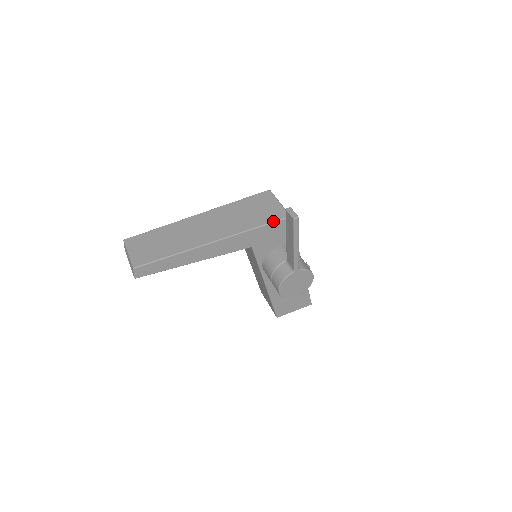
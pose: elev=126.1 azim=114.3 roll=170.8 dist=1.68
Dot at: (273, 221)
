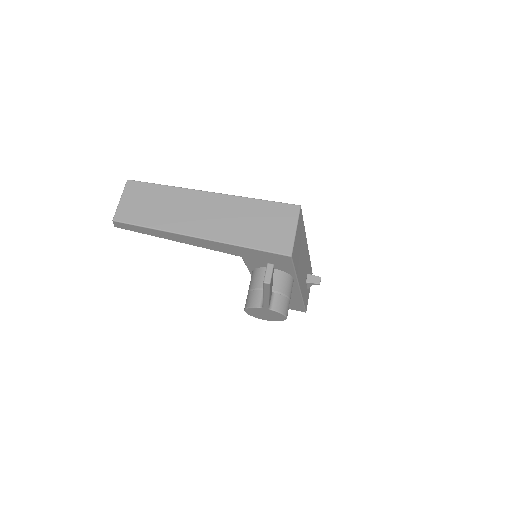
Dot at: (269, 251)
